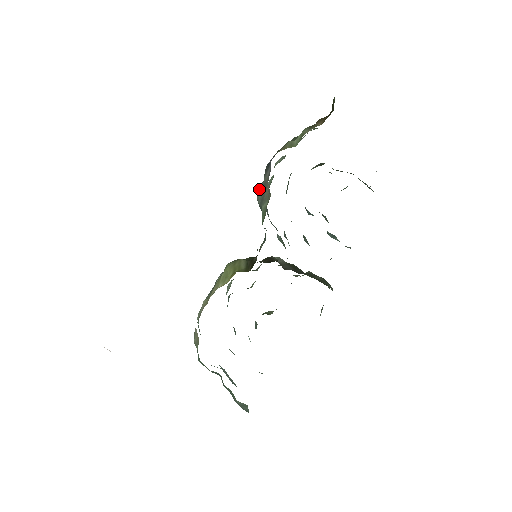
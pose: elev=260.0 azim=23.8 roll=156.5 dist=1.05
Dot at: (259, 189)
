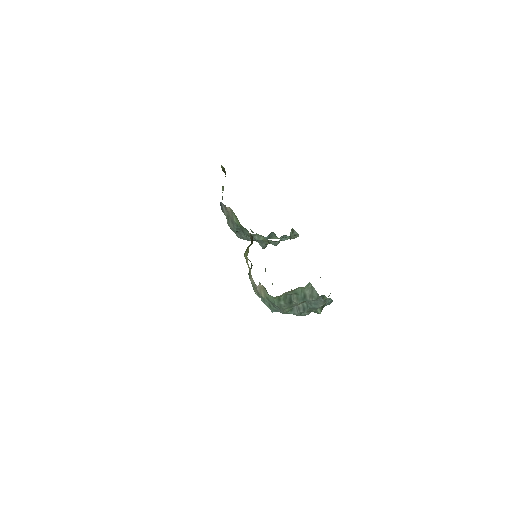
Dot at: (228, 223)
